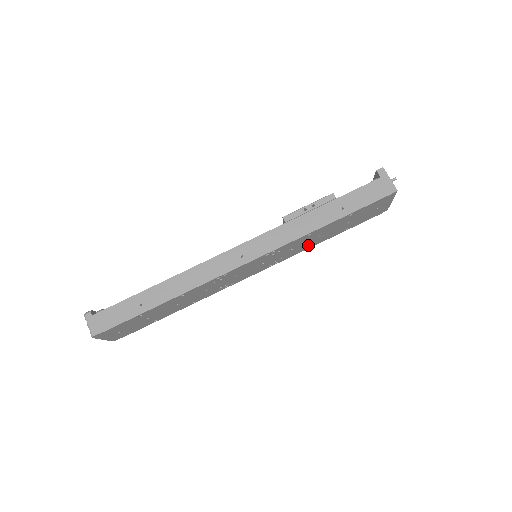
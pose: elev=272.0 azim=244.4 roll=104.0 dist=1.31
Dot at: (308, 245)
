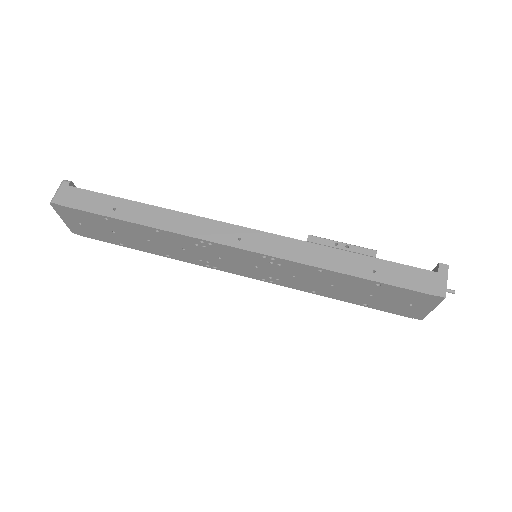
Dot at: (314, 288)
